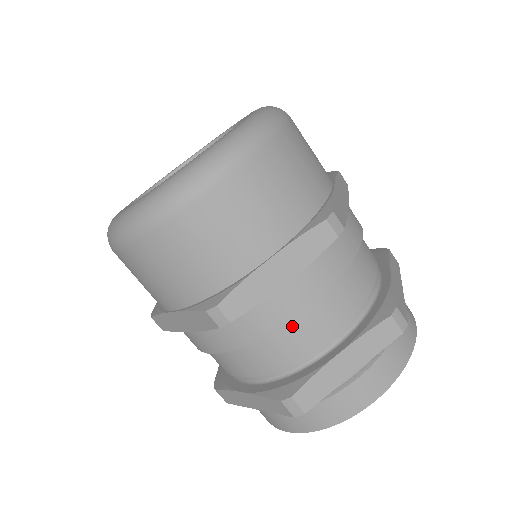
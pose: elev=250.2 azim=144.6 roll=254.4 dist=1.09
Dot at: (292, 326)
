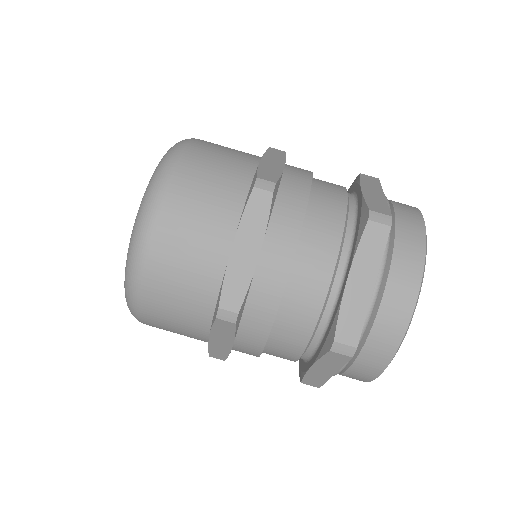
Dot at: (294, 285)
